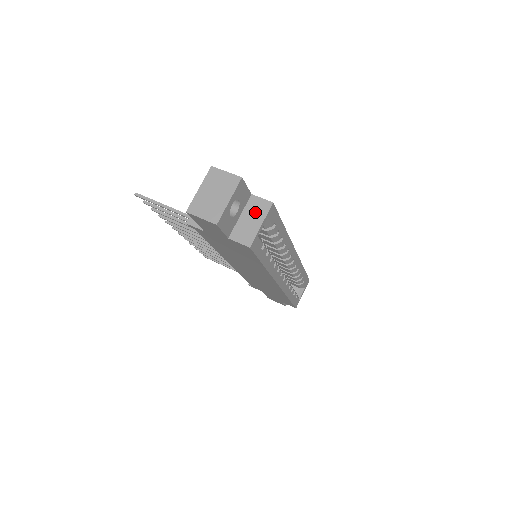
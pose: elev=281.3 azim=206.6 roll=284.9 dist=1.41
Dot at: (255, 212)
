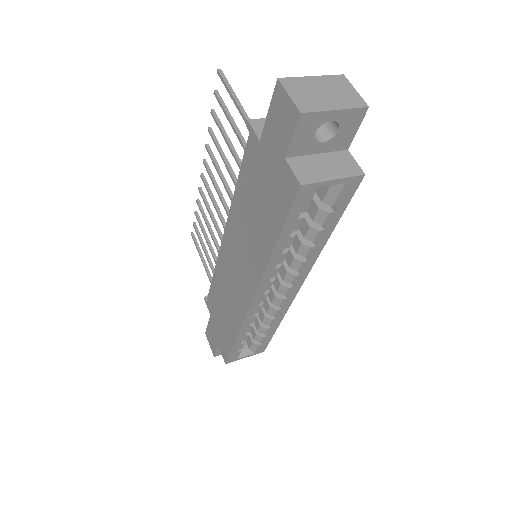
Dot at: (338, 164)
